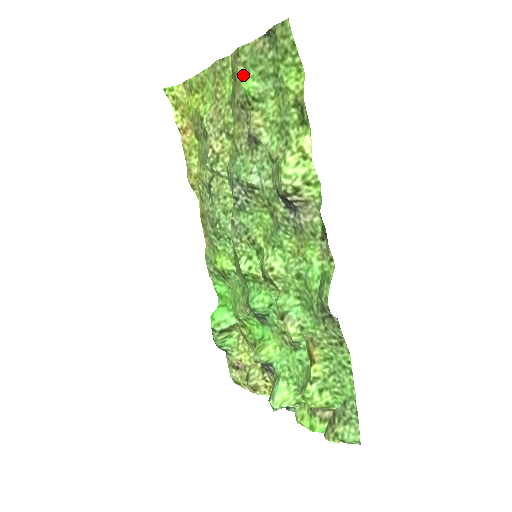
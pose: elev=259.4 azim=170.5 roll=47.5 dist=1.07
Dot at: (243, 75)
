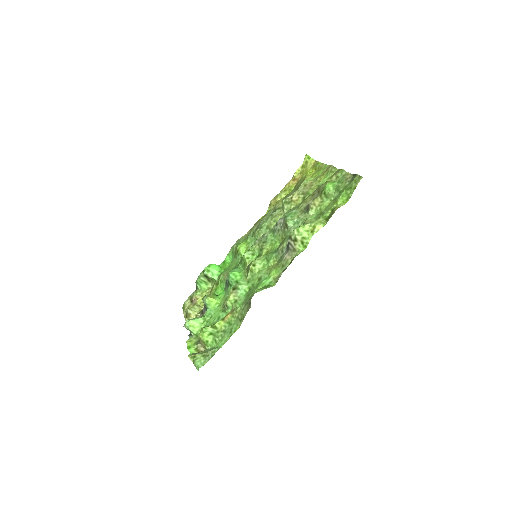
Dot at: (332, 181)
